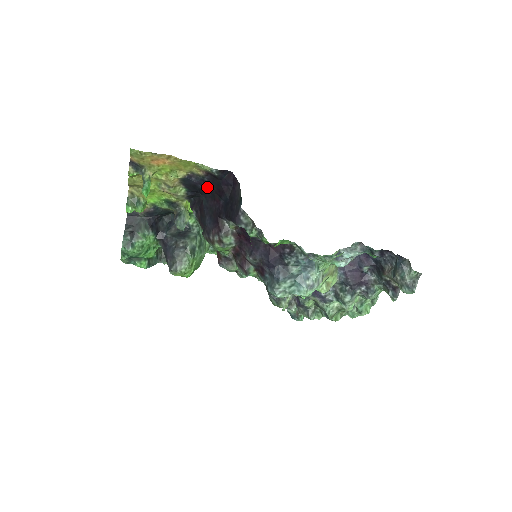
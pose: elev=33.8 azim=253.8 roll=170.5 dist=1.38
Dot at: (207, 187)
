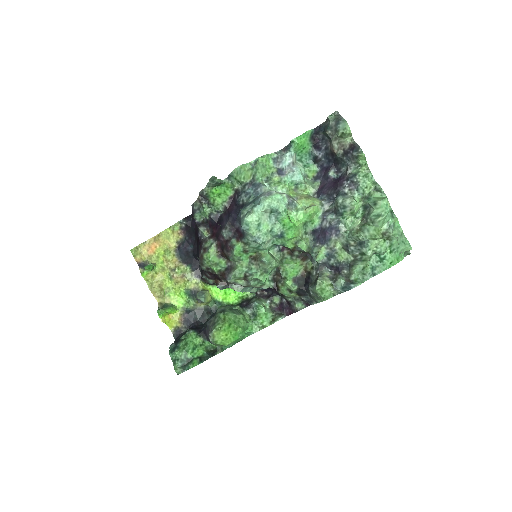
Dot at: (192, 244)
